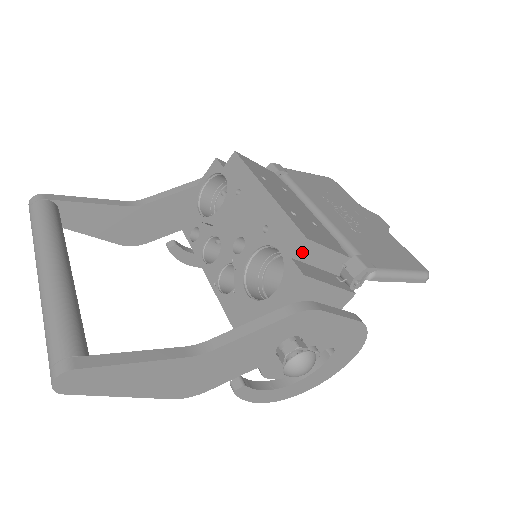
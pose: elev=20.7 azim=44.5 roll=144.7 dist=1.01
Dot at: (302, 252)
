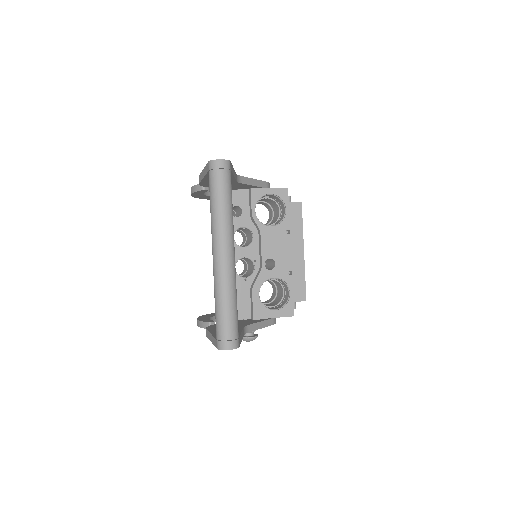
Dot at: (297, 301)
